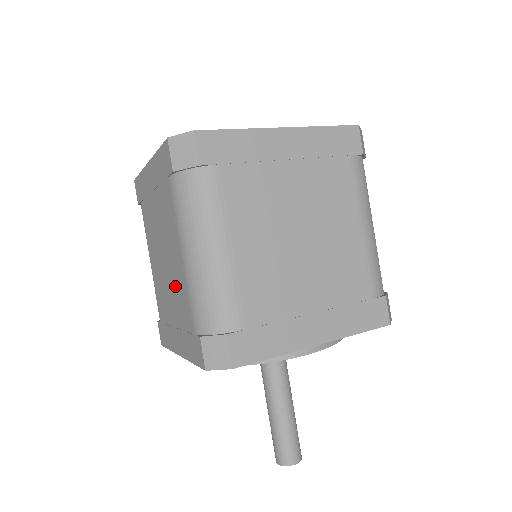
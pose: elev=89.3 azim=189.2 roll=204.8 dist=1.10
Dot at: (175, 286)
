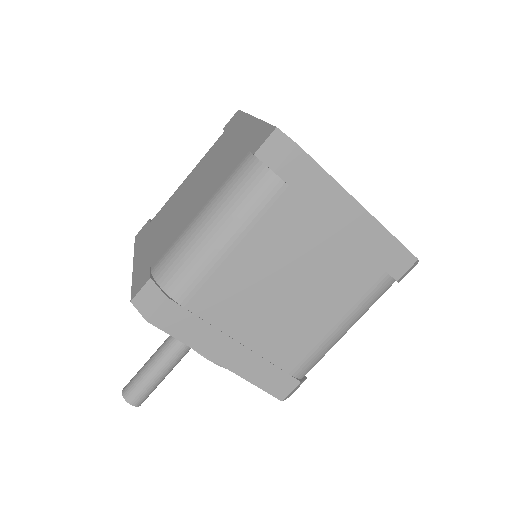
Dot at: (177, 221)
